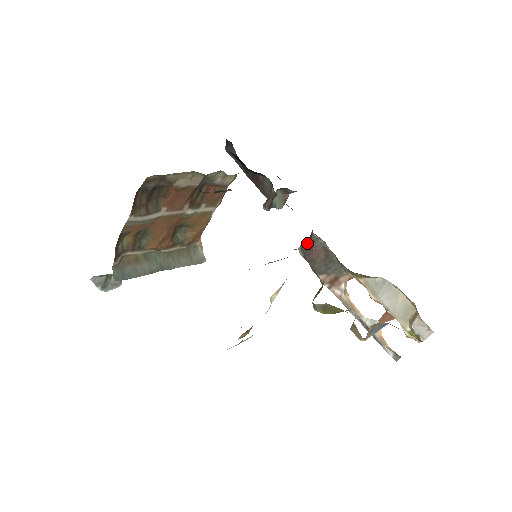
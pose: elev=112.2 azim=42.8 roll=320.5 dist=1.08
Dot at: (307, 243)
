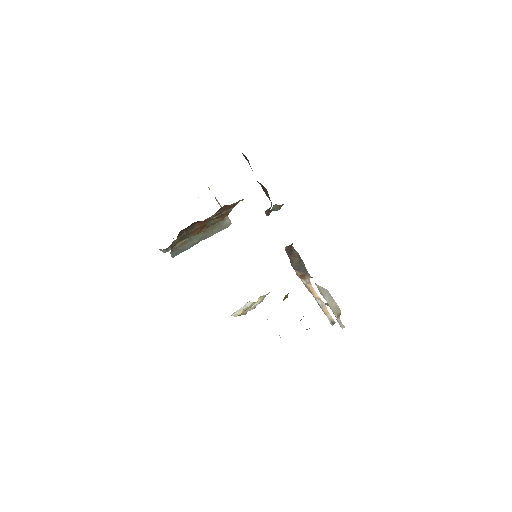
Dot at: (289, 249)
